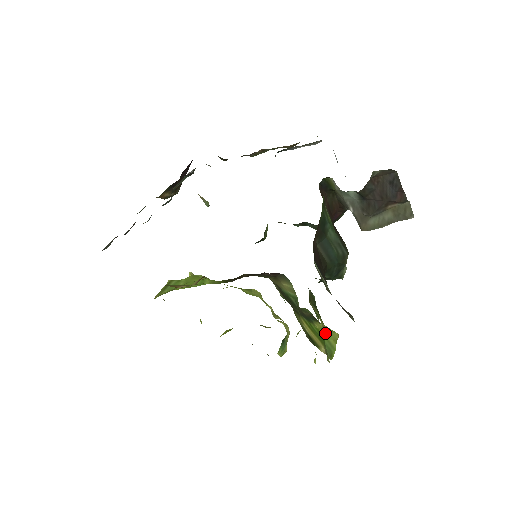
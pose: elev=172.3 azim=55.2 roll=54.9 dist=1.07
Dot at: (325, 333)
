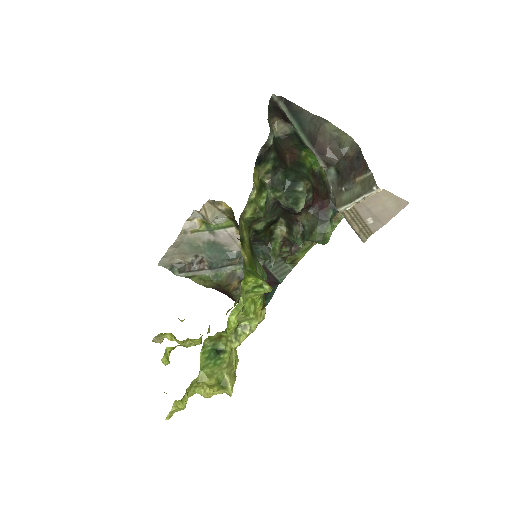
Dot at: (260, 276)
